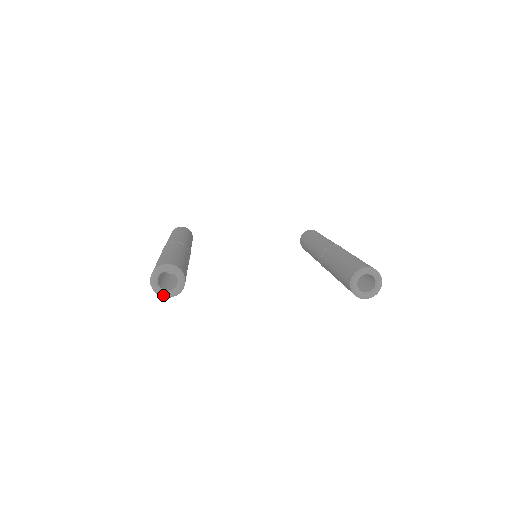
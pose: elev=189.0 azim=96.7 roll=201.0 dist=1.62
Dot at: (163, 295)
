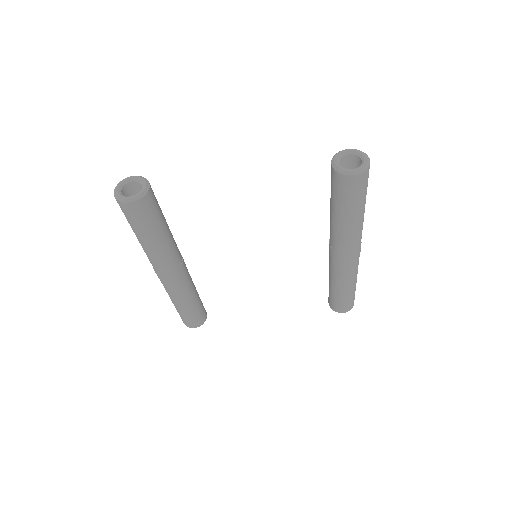
Dot at: (124, 199)
